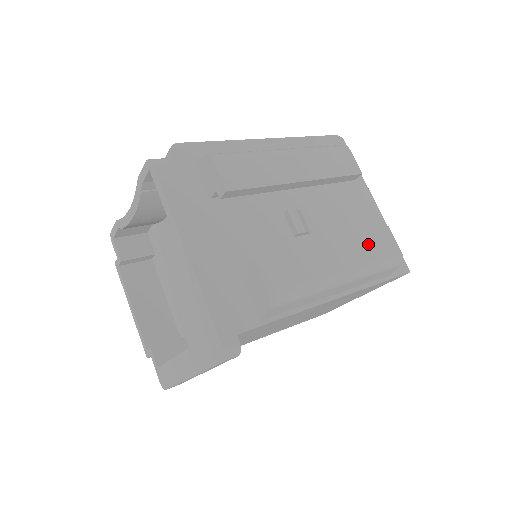
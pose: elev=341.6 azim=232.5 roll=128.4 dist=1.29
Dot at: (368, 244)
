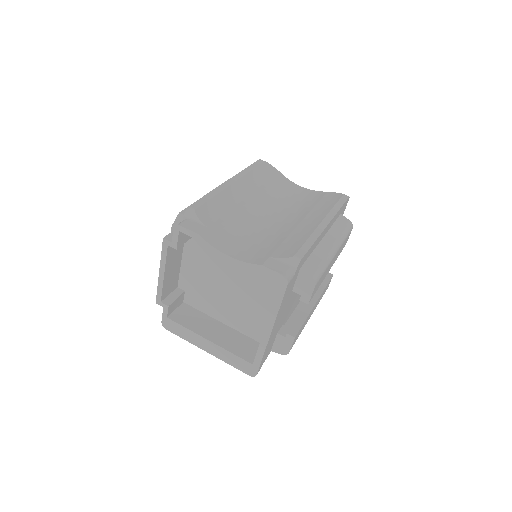
Dot at: (323, 293)
